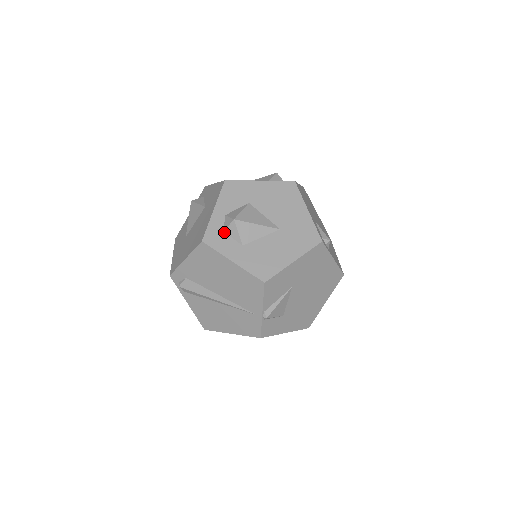
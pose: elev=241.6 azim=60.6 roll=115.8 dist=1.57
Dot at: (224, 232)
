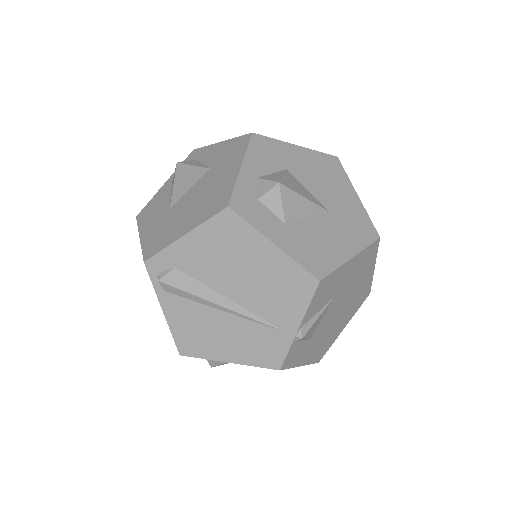
Dot at: (258, 200)
